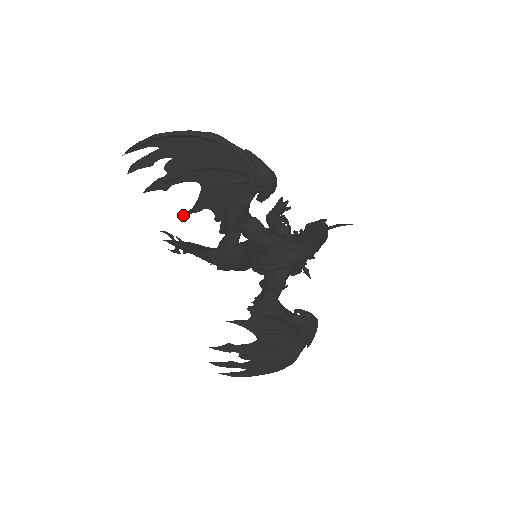
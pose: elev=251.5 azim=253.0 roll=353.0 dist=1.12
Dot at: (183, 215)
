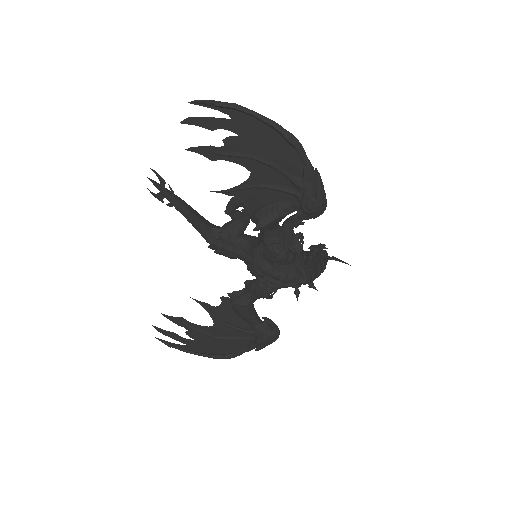
Dot at: occluded
